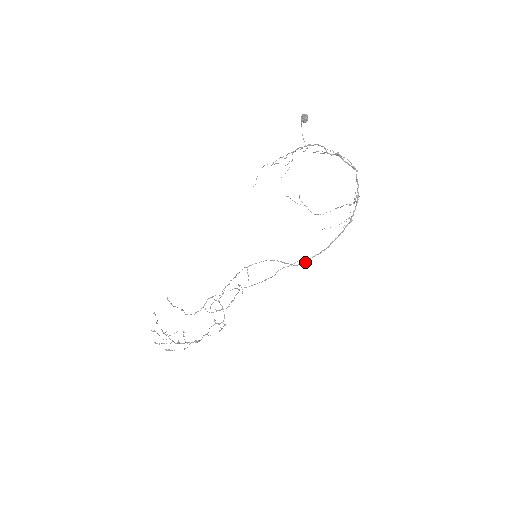
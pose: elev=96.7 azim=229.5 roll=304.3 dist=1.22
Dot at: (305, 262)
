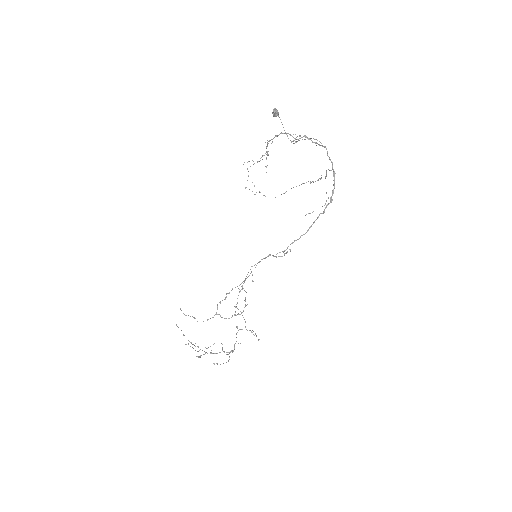
Dot at: (284, 250)
